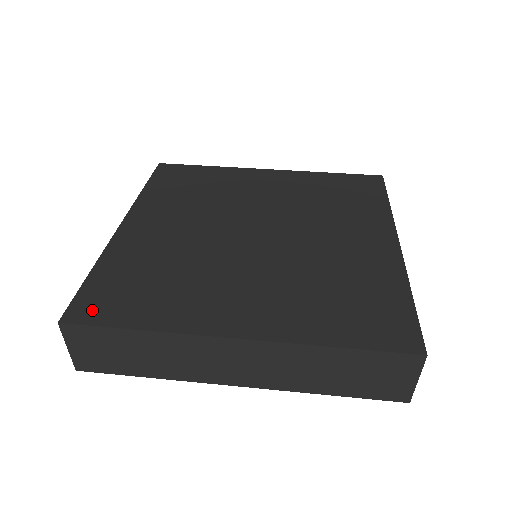
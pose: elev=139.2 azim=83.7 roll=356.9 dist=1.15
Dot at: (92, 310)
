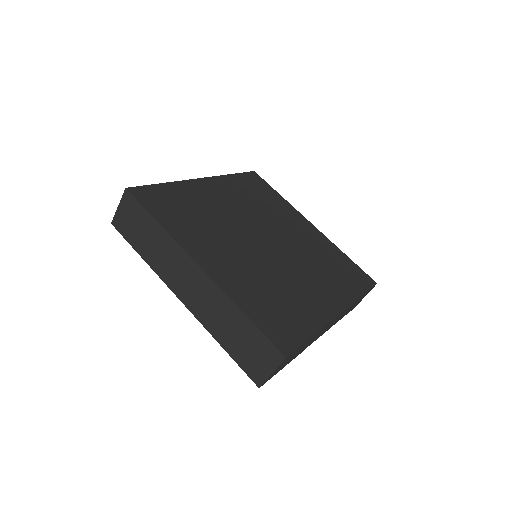
Dot at: (146, 197)
